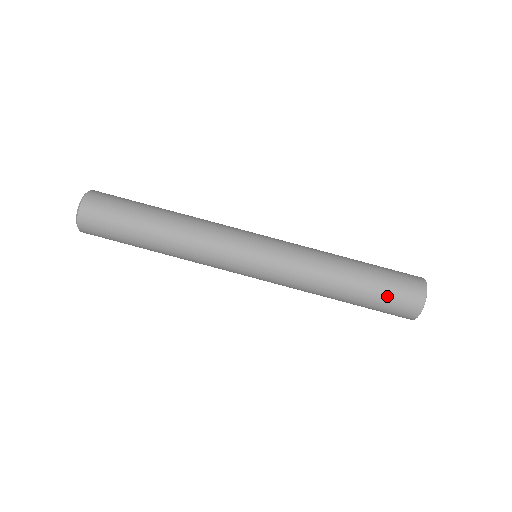
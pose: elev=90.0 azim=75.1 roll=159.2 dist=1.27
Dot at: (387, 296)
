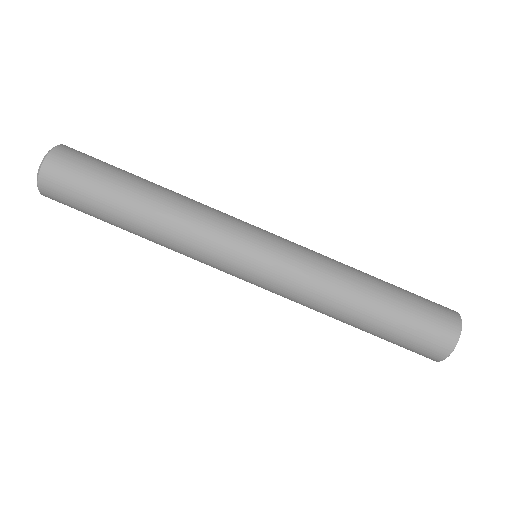
Dot at: (416, 320)
